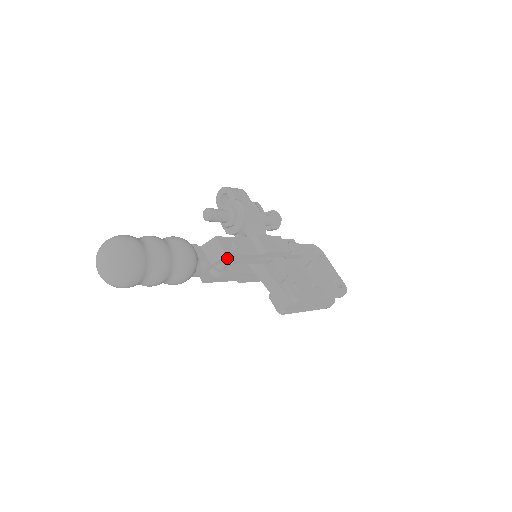
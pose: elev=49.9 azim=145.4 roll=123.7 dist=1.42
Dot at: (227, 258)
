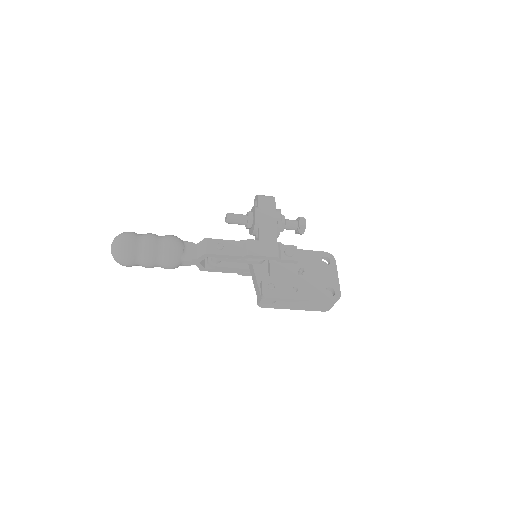
Dot at: (209, 256)
